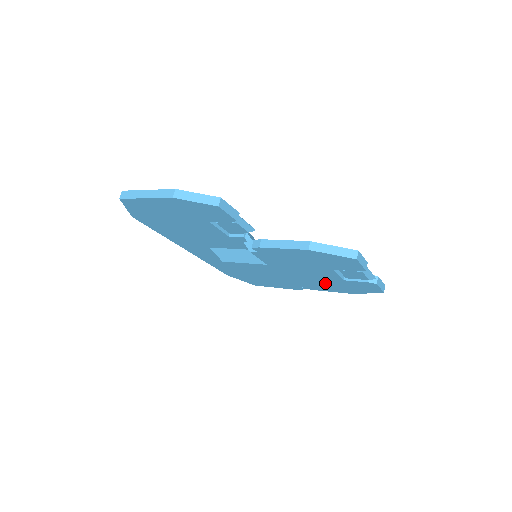
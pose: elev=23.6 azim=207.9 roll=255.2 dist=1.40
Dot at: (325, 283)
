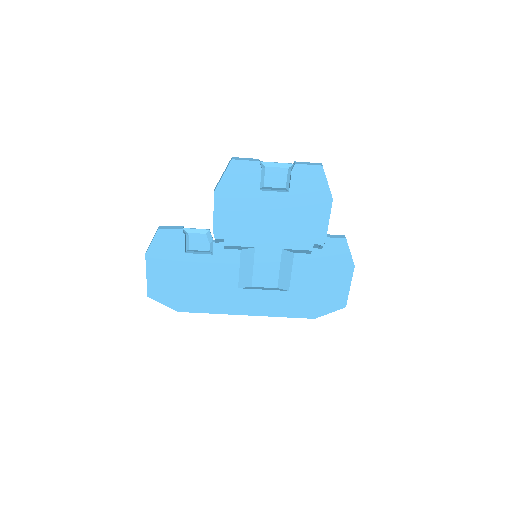
Dot at: (302, 215)
